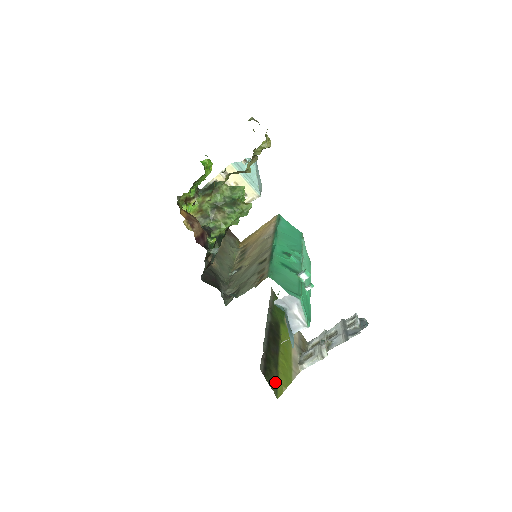
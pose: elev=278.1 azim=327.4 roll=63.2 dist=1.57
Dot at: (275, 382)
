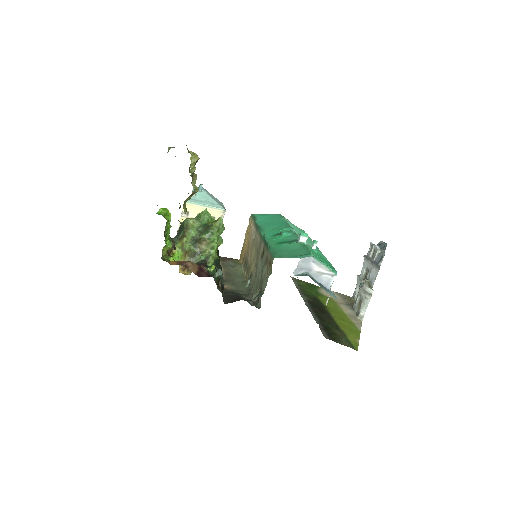
Dot at: (345, 340)
